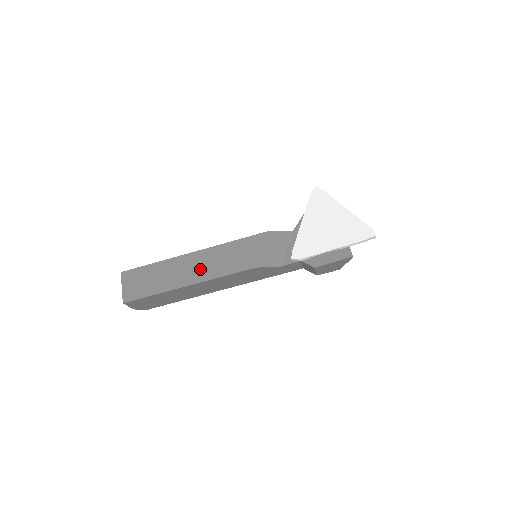
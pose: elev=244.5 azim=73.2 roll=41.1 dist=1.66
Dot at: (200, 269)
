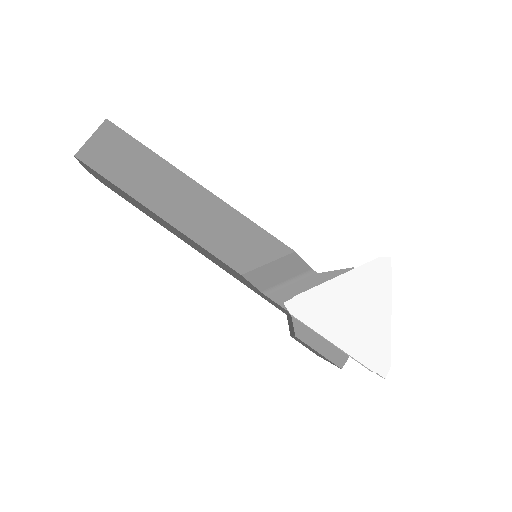
Dot at: (187, 211)
